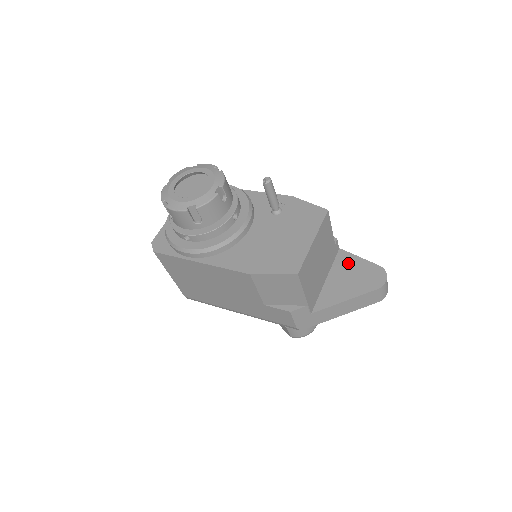
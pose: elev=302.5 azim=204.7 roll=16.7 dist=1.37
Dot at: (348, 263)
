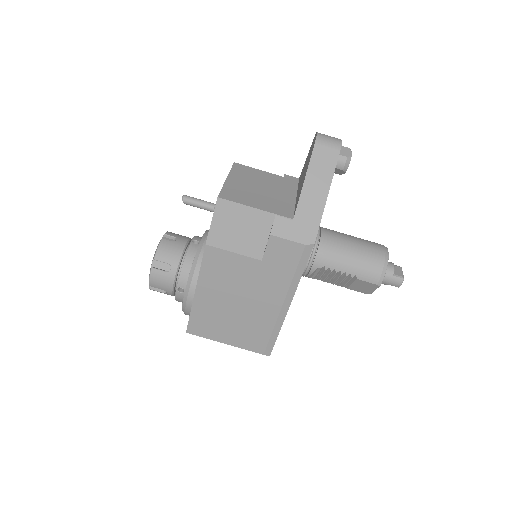
Dot at: (302, 171)
